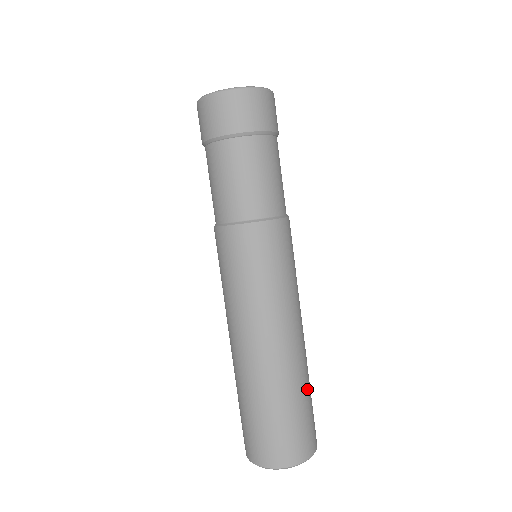
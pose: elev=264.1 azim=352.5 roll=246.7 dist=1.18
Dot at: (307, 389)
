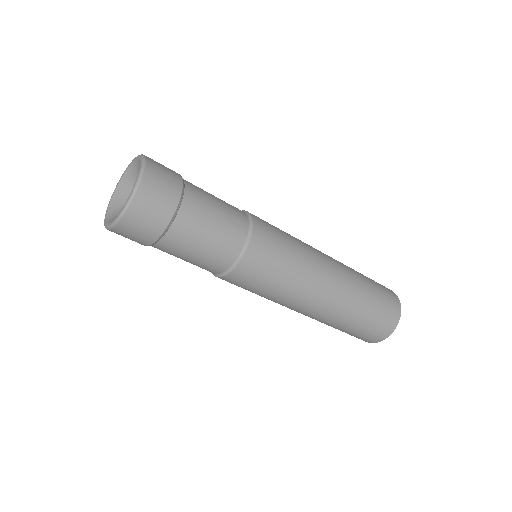
Dot at: (355, 318)
